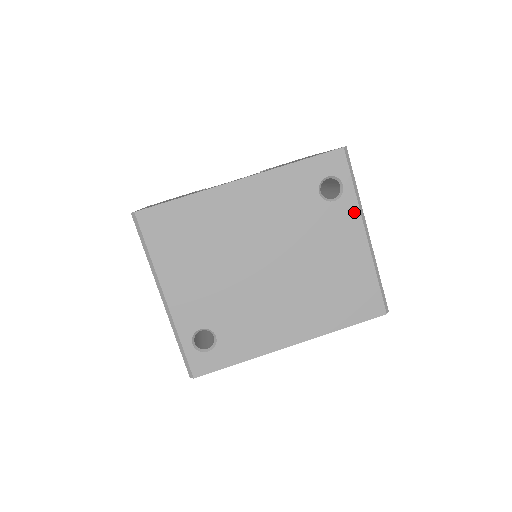
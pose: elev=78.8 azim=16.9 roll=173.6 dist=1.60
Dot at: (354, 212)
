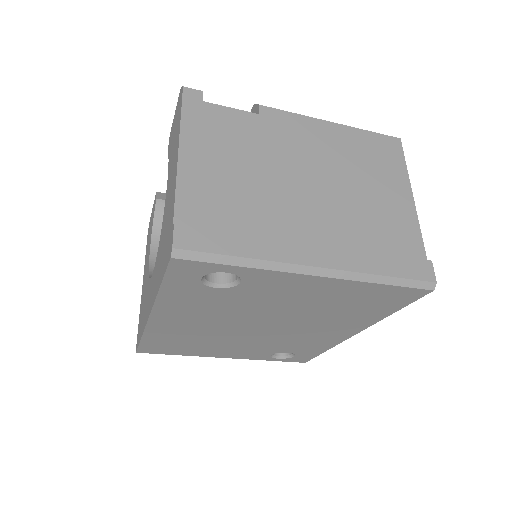
Dot at: (274, 275)
